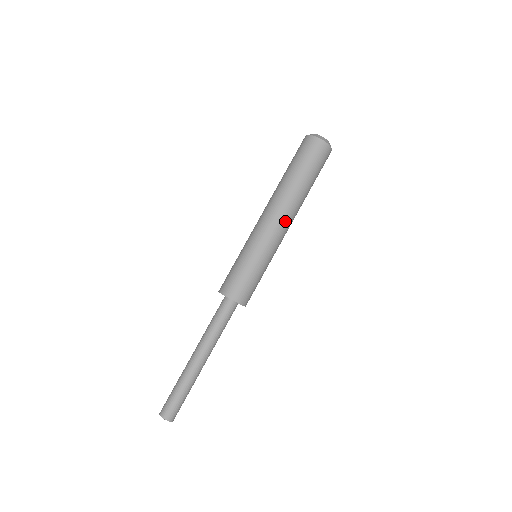
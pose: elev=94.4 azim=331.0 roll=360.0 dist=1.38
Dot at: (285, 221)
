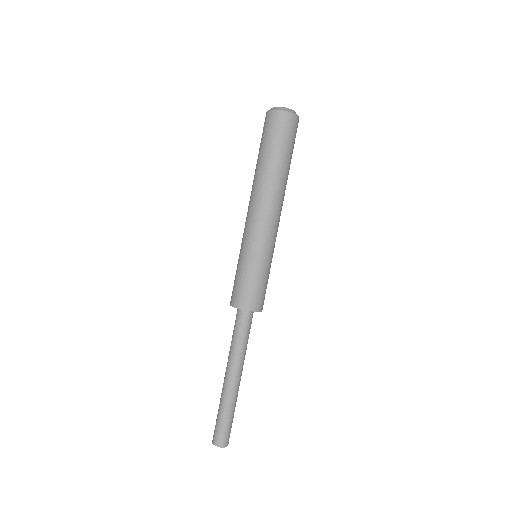
Dot at: (268, 210)
